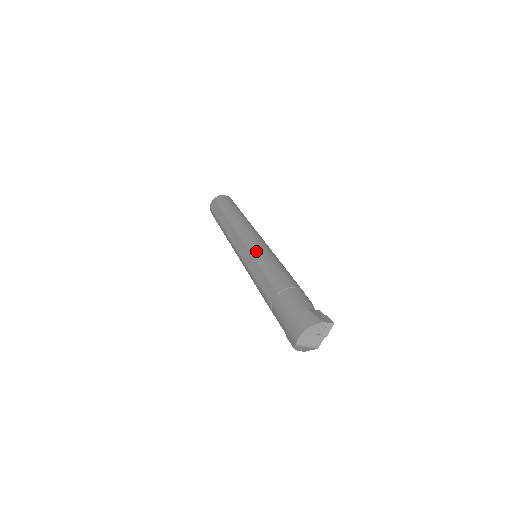
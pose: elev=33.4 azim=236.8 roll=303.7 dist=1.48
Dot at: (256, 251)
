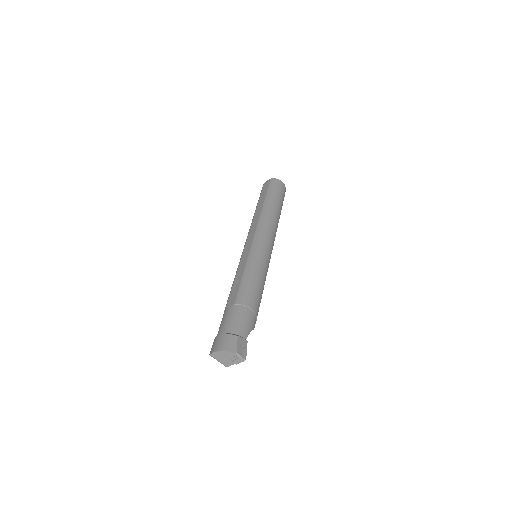
Dot at: (254, 255)
